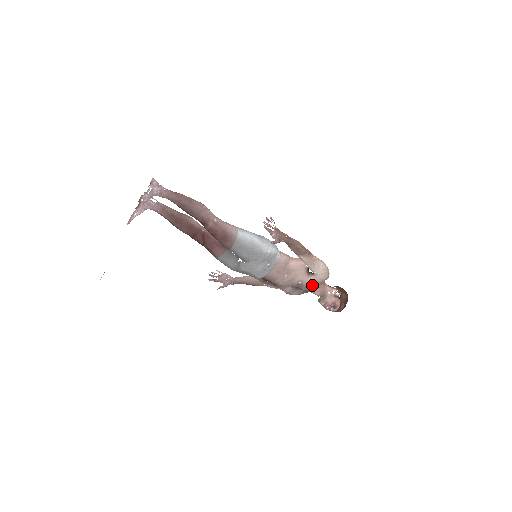
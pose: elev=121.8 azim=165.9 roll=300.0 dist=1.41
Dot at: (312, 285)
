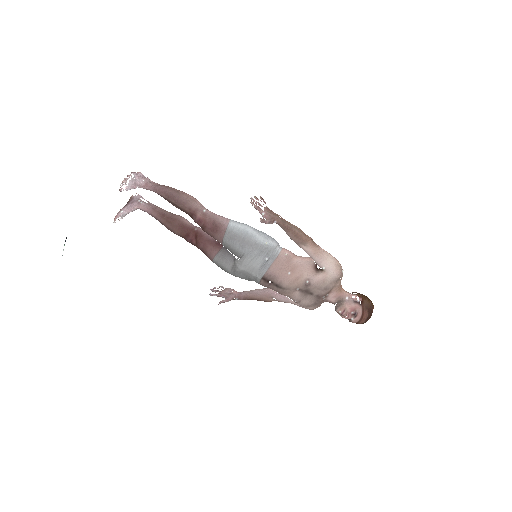
Dot at: (323, 286)
